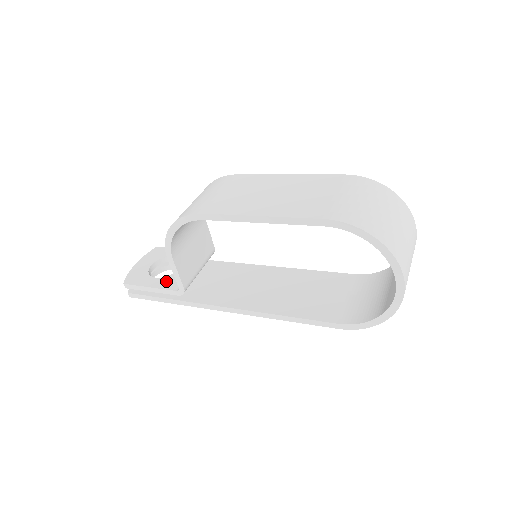
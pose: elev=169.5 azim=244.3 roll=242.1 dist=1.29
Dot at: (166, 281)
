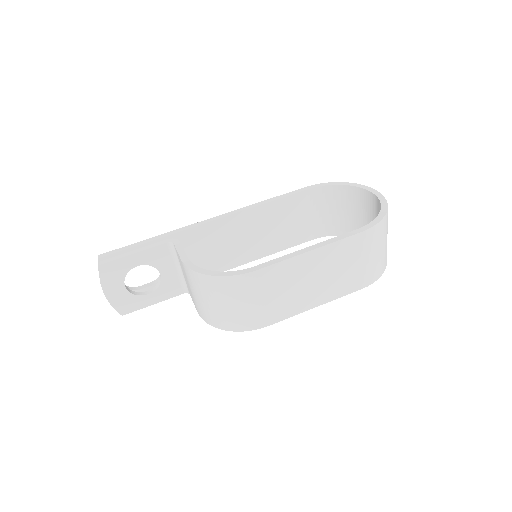
Dot at: (164, 292)
